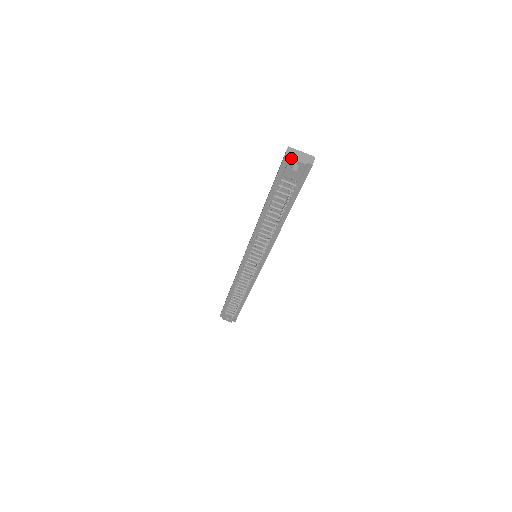
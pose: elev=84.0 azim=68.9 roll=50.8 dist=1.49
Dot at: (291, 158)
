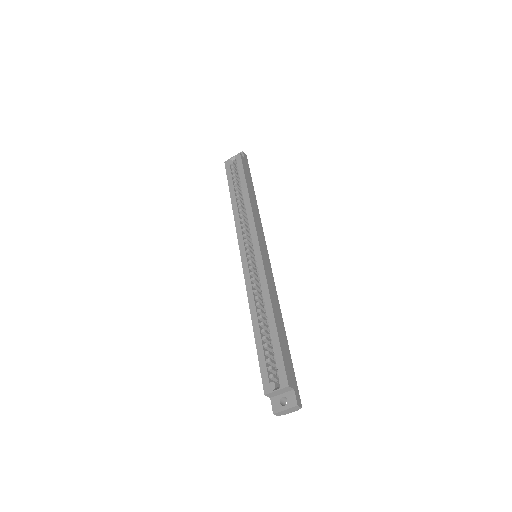
Dot at: occluded
